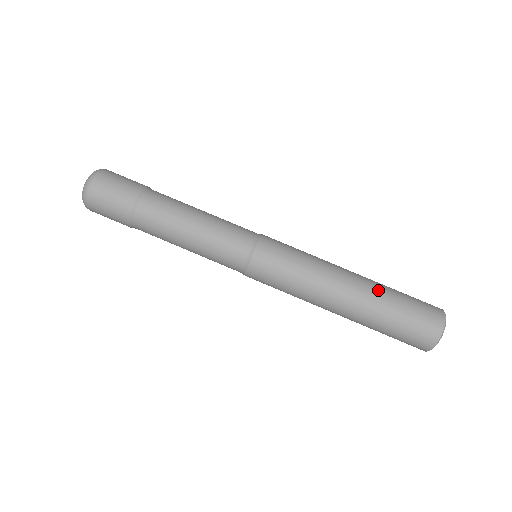
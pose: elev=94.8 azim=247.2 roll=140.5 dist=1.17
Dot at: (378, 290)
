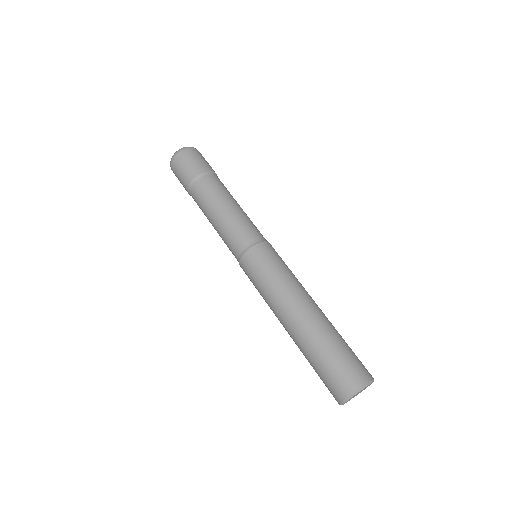
Dot at: (314, 335)
